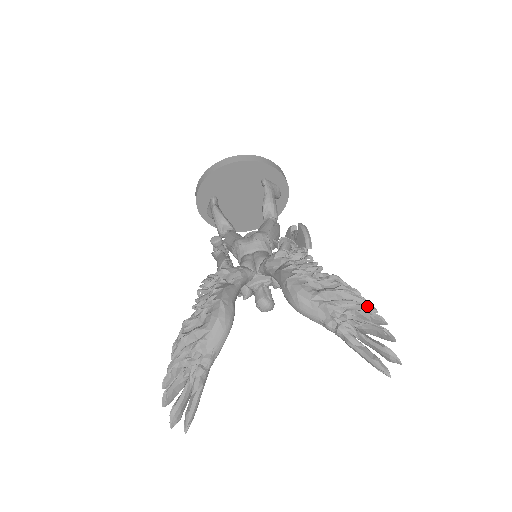
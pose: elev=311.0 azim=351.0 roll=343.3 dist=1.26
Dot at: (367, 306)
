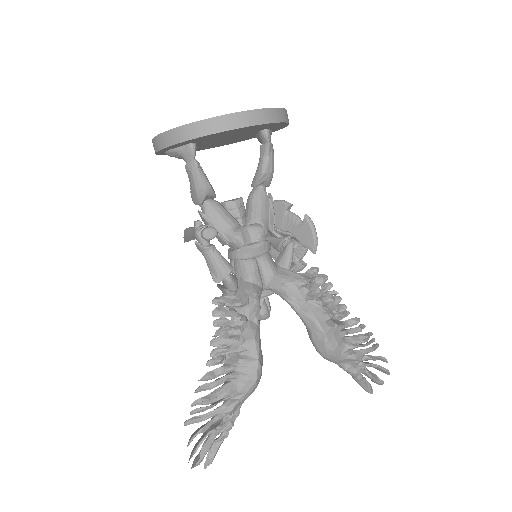
Dot at: (376, 348)
